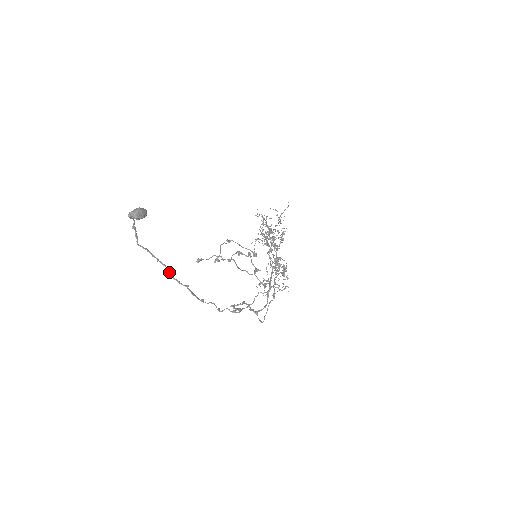
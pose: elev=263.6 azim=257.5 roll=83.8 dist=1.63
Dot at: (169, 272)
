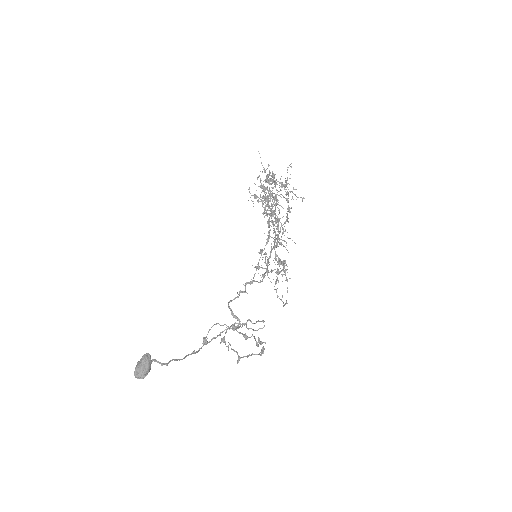
Dot at: (177, 360)
